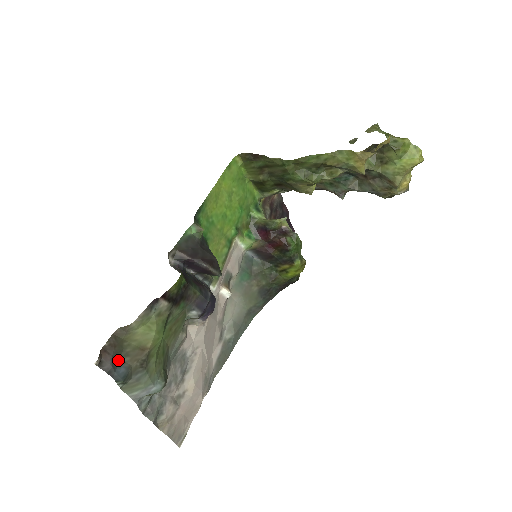
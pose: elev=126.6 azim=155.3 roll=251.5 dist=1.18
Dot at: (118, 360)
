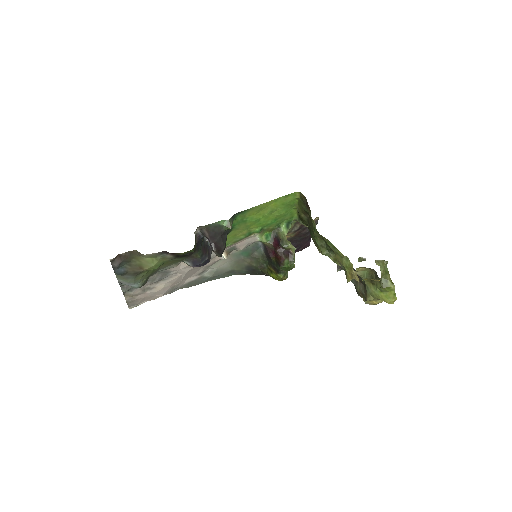
Dot at: (123, 264)
